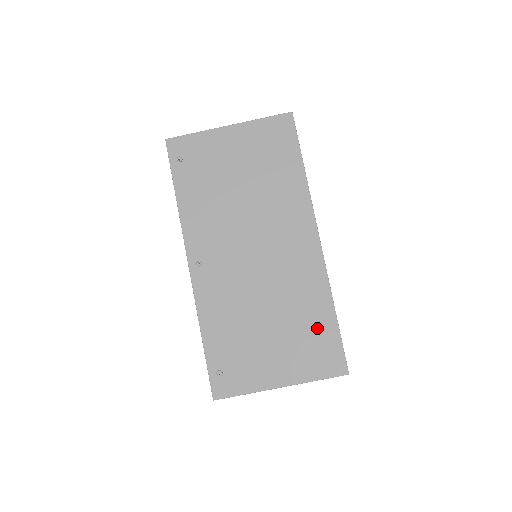
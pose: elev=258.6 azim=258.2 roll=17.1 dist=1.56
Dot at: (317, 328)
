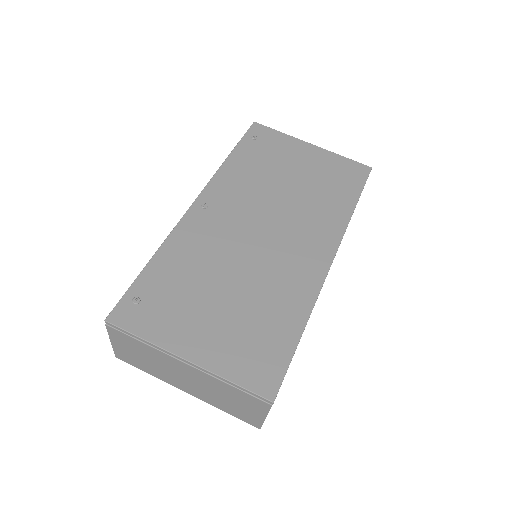
Dot at: (273, 331)
